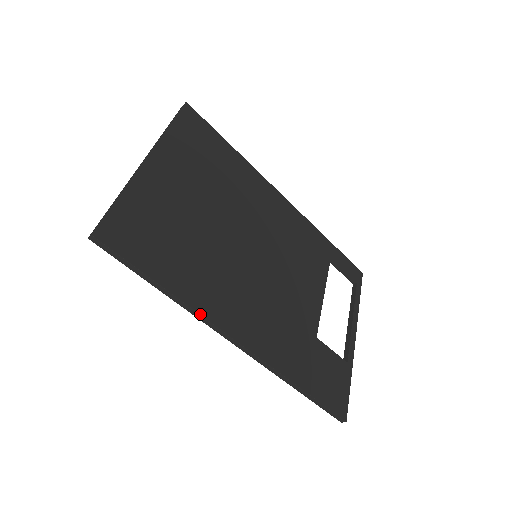
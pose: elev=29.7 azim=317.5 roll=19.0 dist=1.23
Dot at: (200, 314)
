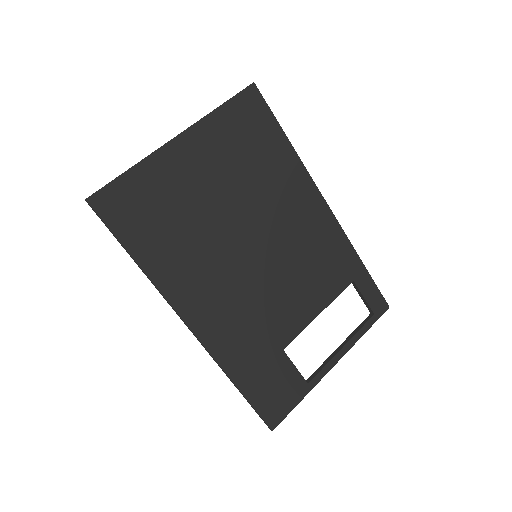
Dot at: (161, 292)
